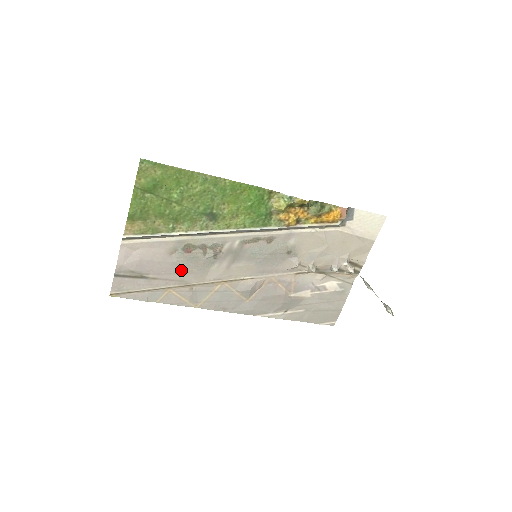
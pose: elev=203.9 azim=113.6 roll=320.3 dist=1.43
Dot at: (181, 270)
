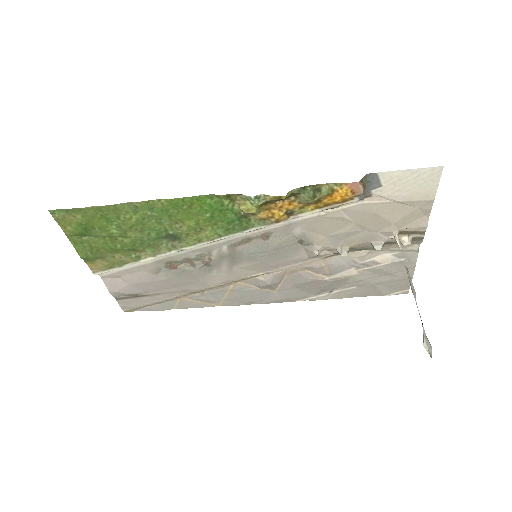
Dot at: (178, 283)
